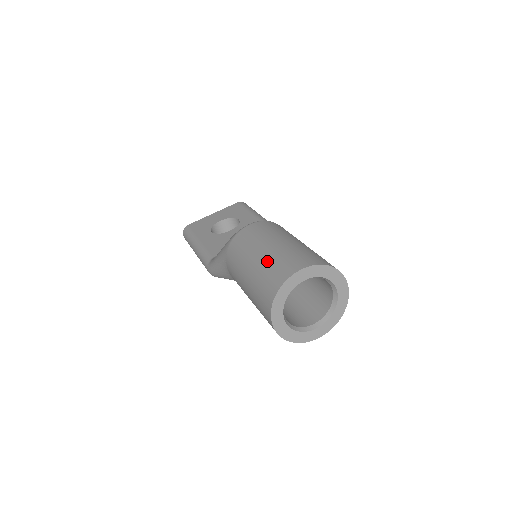
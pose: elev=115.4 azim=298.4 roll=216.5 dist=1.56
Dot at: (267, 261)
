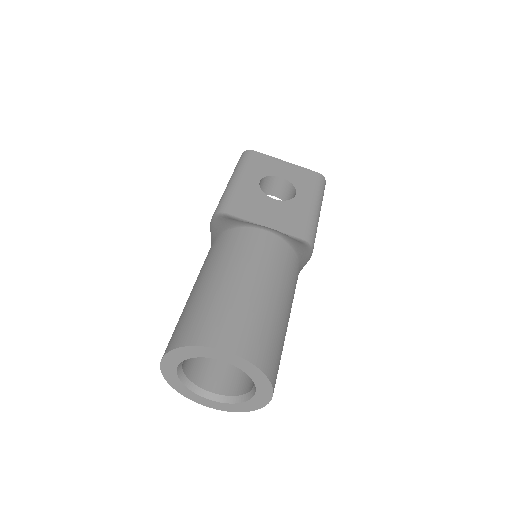
Dot at: (221, 298)
